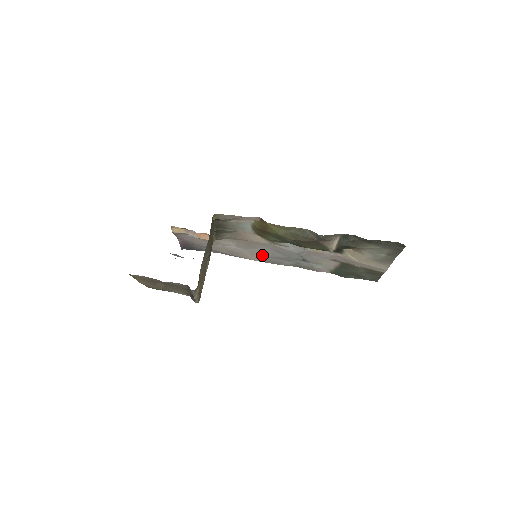
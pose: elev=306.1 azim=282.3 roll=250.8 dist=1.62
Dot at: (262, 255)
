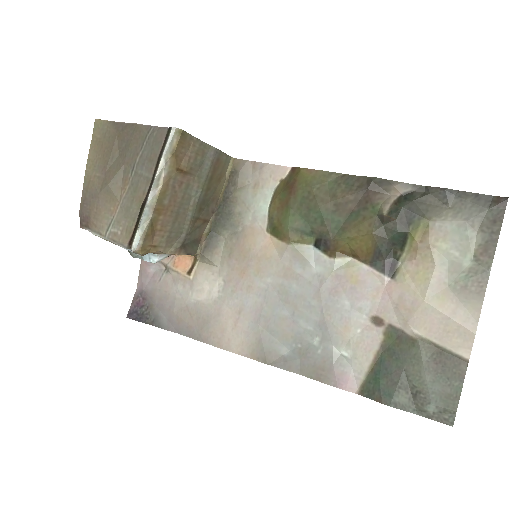
Dot at: (252, 321)
